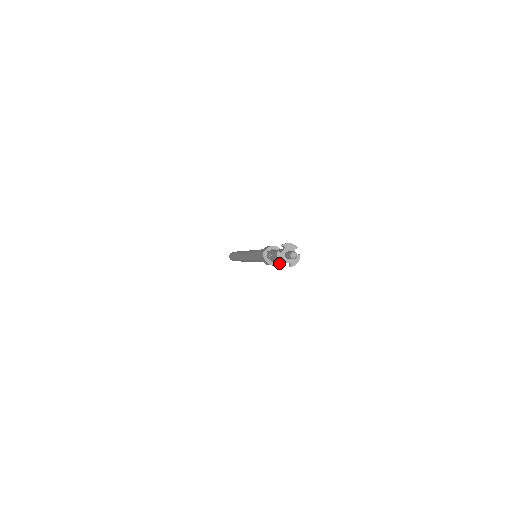
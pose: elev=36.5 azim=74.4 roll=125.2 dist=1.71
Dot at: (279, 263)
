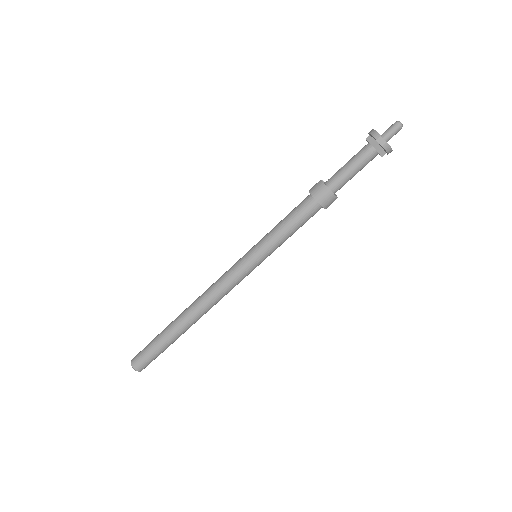
Dot at: (375, 133)
